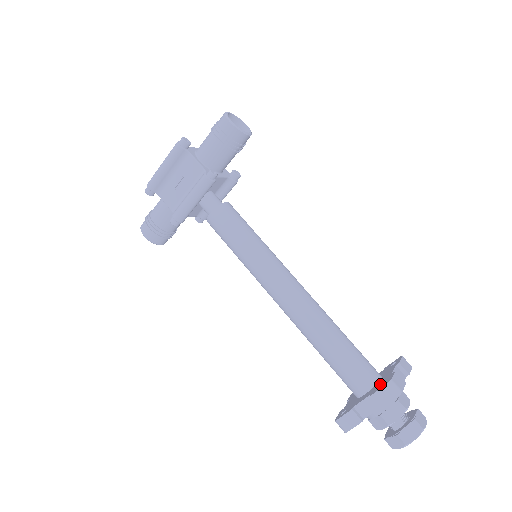
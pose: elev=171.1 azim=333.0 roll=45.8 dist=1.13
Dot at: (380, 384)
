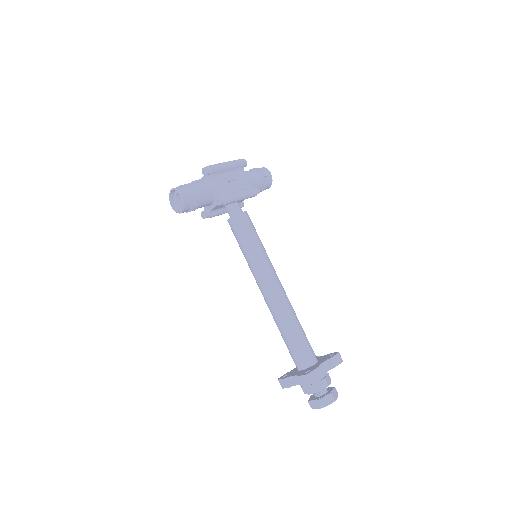
Dot at: (327, 357)
